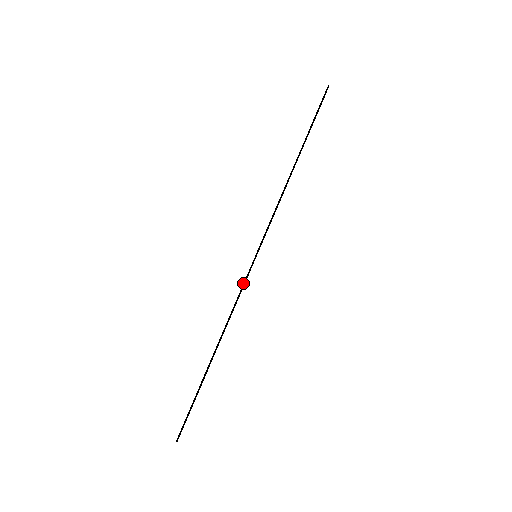
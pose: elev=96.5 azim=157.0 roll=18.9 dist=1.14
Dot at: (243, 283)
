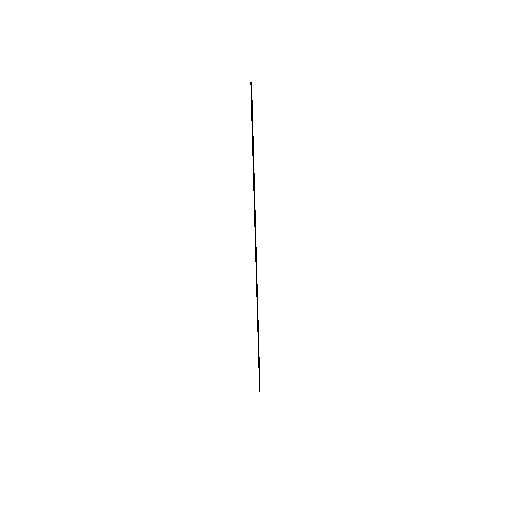
Dot at: (256, 279)
